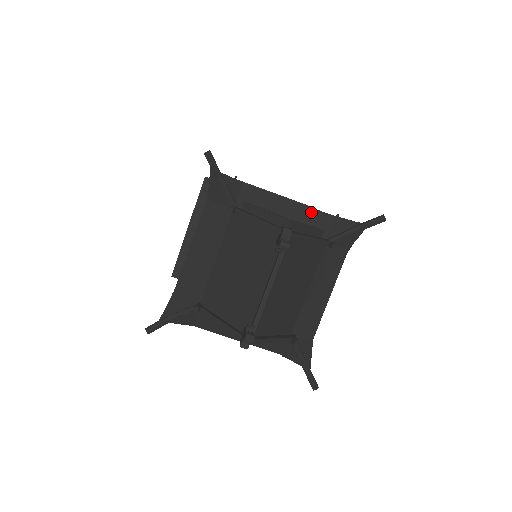
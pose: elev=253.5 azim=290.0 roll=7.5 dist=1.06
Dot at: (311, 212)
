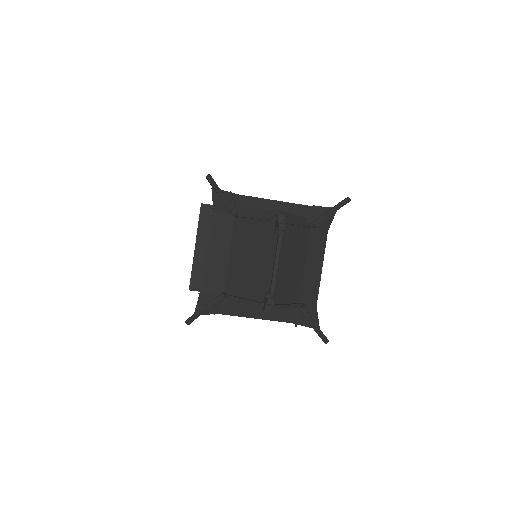
Dot at: (294, 206)
